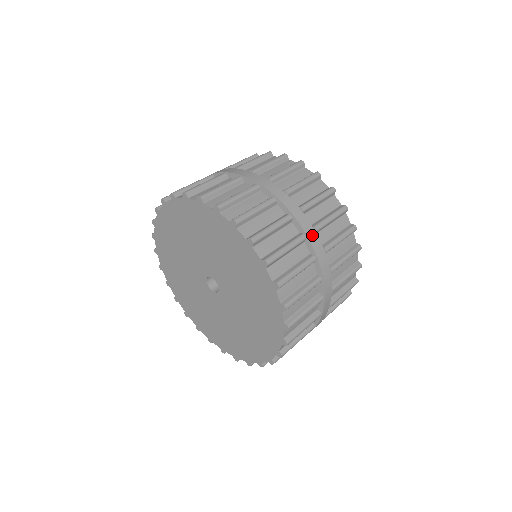
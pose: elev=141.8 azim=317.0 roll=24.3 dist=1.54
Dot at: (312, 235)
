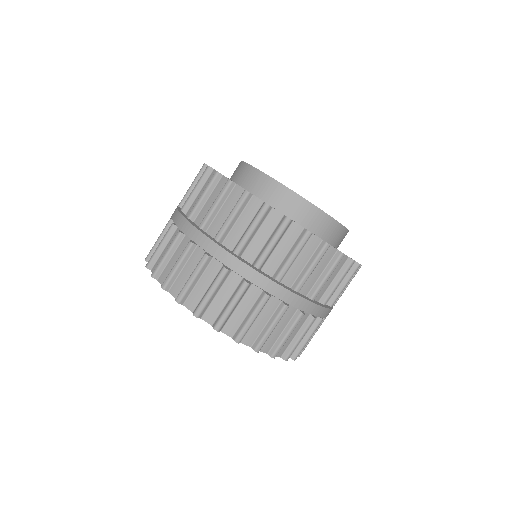
Dot at: (275, 289)
